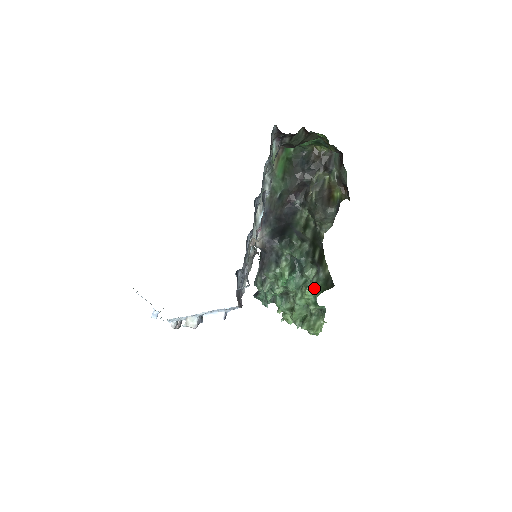
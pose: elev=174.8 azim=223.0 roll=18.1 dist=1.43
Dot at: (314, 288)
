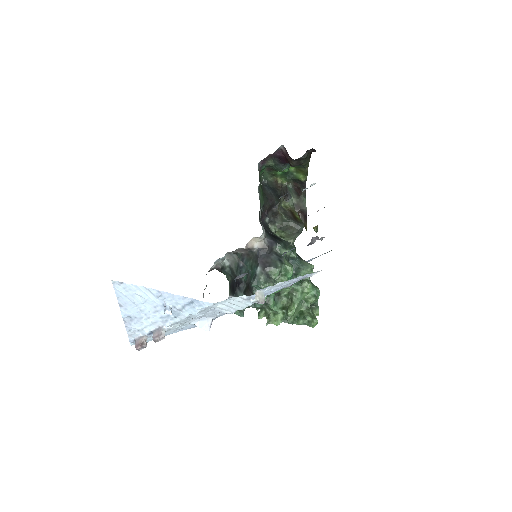
Dot at: (312, 283)
